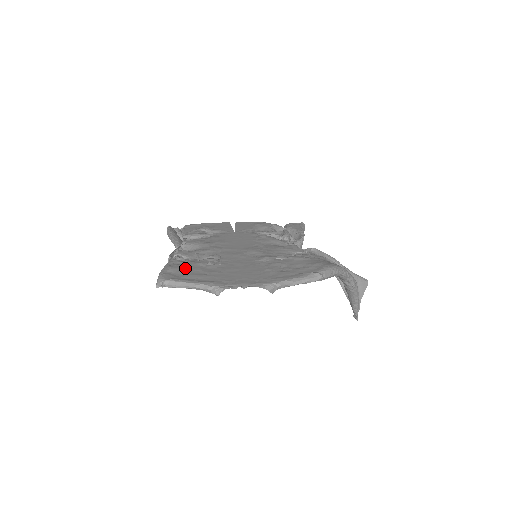
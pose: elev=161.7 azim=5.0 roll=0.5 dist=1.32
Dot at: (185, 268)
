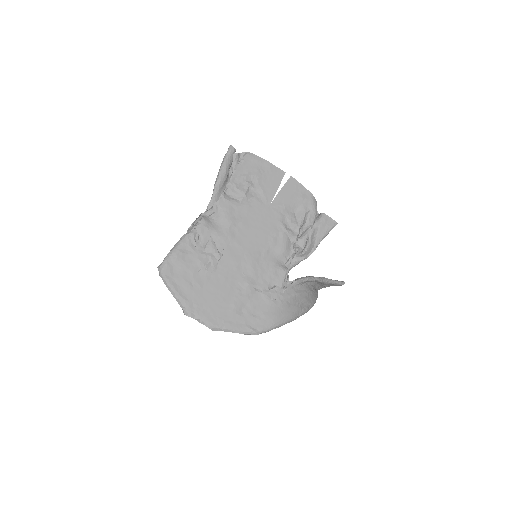
Dot at: (185, 263)
